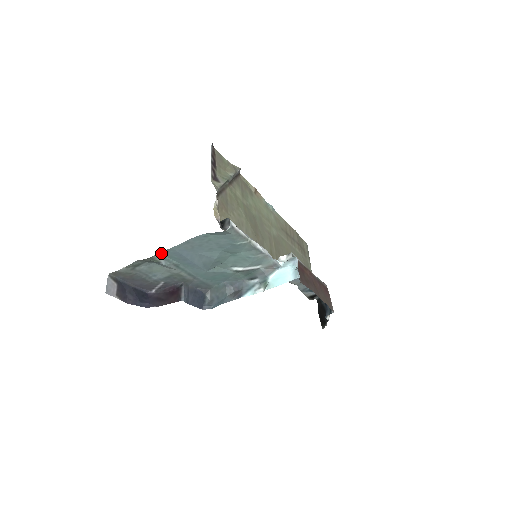
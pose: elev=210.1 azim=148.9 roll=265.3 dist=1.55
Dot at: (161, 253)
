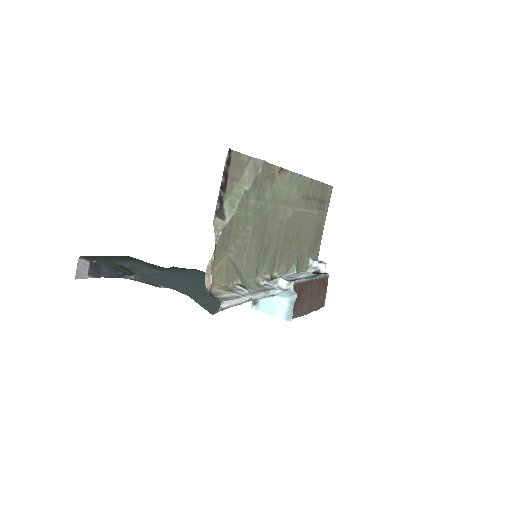
Dot at: (139, 275)
